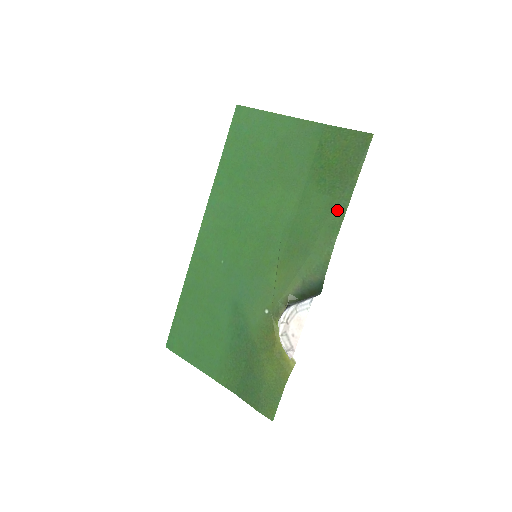
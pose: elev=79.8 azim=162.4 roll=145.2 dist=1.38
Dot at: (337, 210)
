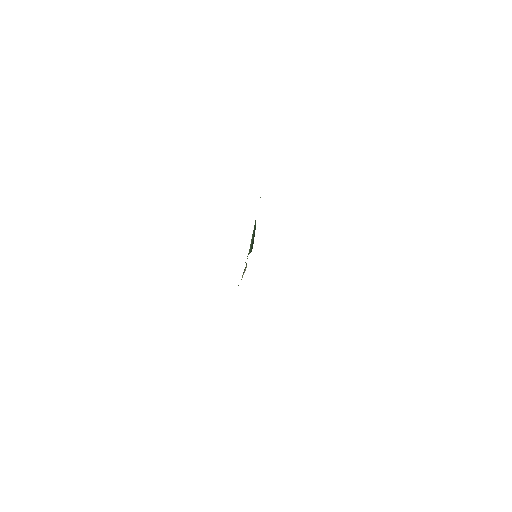
Dot at: occluded
